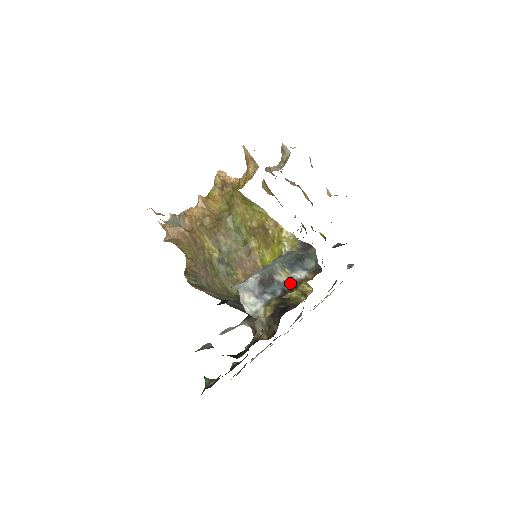
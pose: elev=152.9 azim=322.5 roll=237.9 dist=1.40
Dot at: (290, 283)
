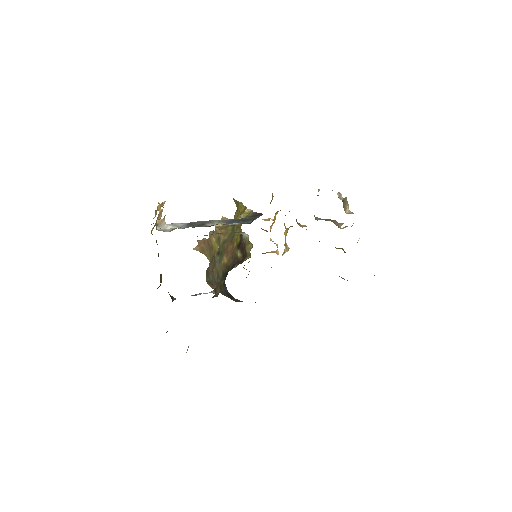
Dot at: occluded
